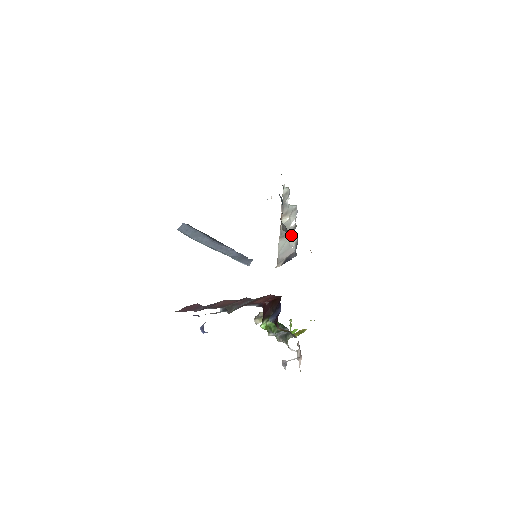
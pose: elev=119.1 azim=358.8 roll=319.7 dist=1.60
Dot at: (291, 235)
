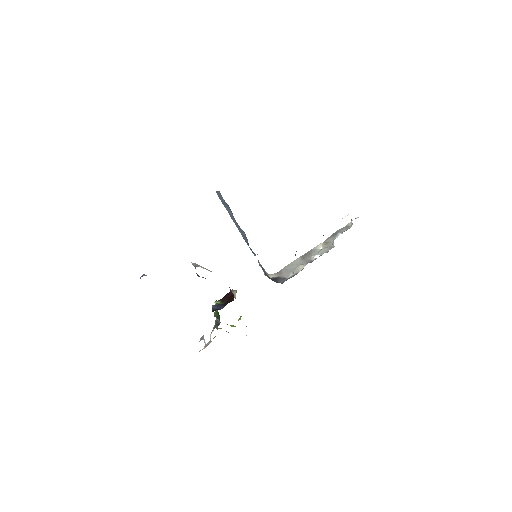
Dot at: (302, 264)
